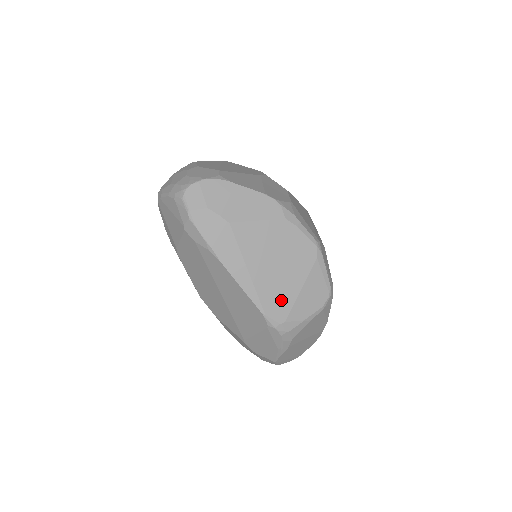
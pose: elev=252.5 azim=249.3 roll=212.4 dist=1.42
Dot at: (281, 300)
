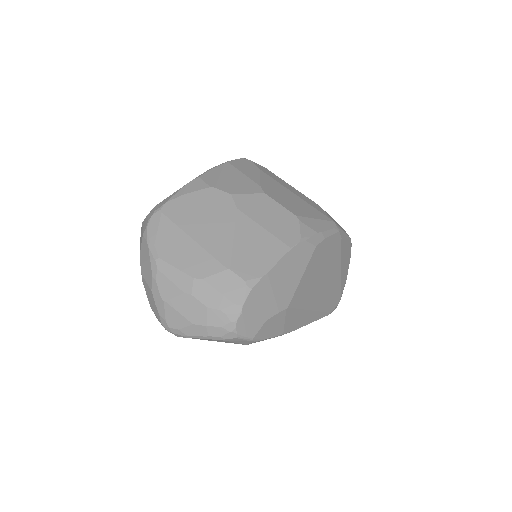
Dot at: (334, 292)
